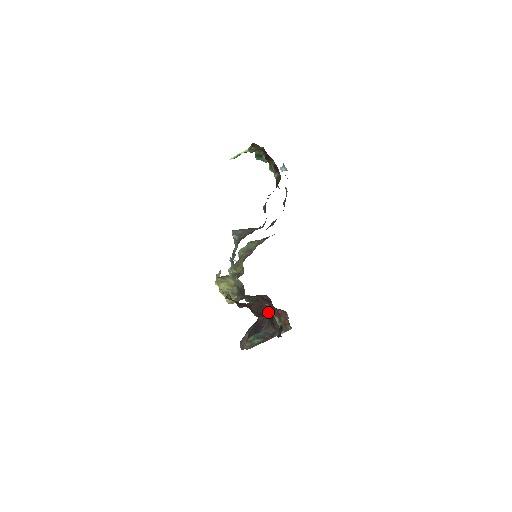
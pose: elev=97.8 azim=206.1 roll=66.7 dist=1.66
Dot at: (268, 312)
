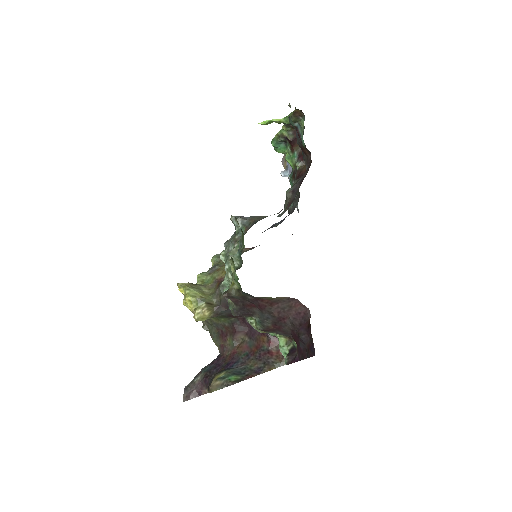
Dot at: (301, 315)
